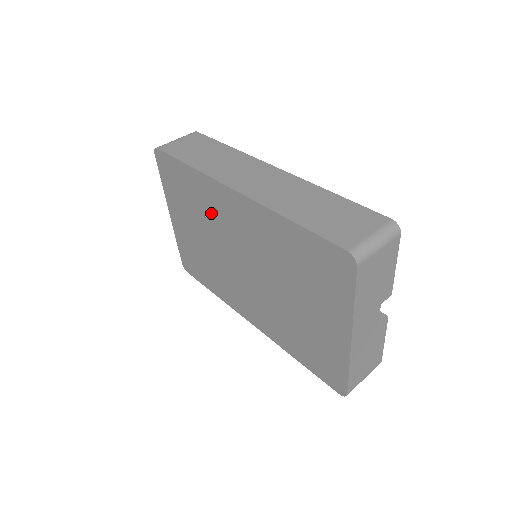
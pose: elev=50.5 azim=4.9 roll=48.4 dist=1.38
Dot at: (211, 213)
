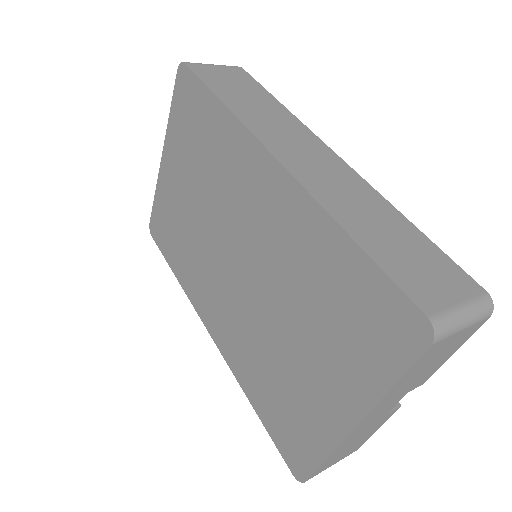
Dot at: (223, 177)
